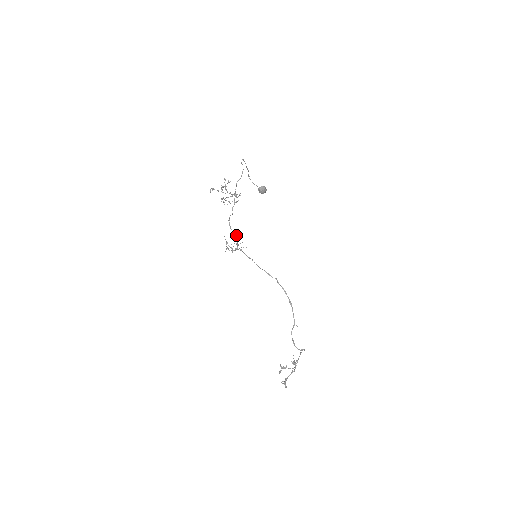
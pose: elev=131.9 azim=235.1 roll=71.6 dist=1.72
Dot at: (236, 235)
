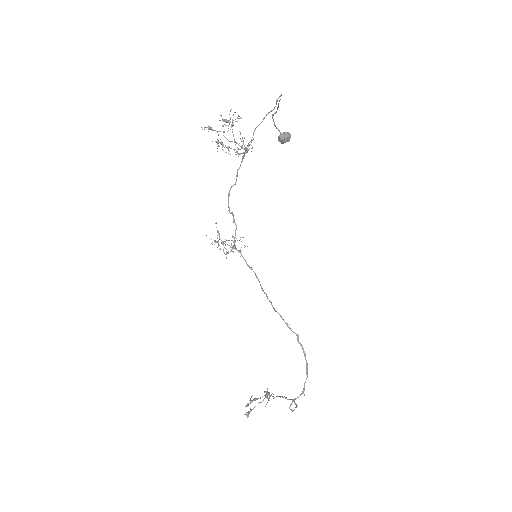
Dot at: (235, 224)
